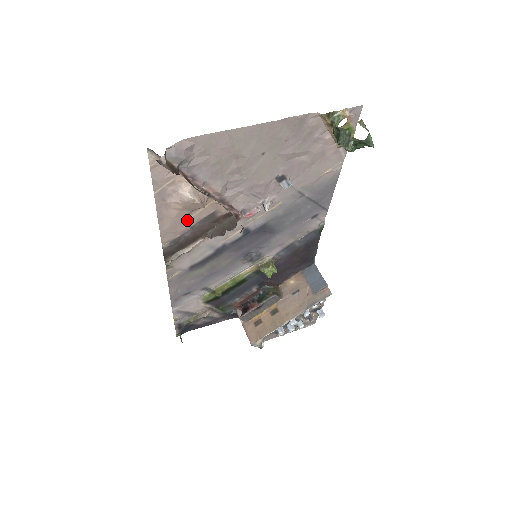
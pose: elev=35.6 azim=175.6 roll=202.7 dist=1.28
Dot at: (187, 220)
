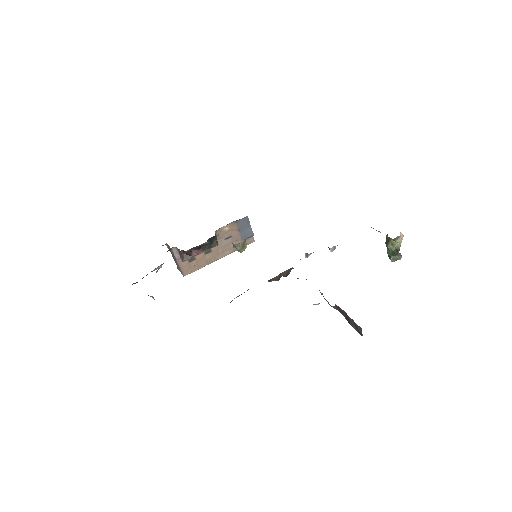
Dot at: occluded
